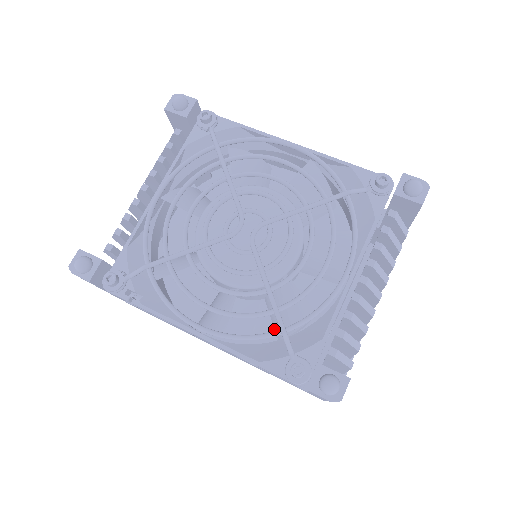
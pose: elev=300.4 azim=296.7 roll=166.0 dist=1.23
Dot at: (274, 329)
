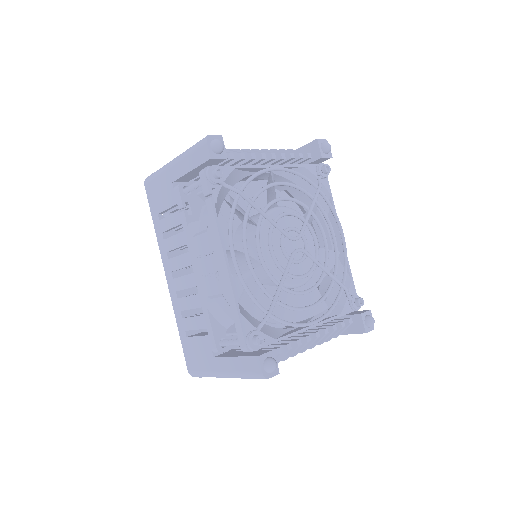
Dot at: occluded
